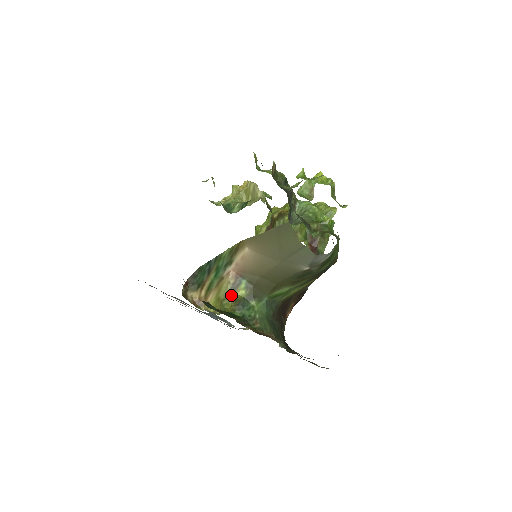
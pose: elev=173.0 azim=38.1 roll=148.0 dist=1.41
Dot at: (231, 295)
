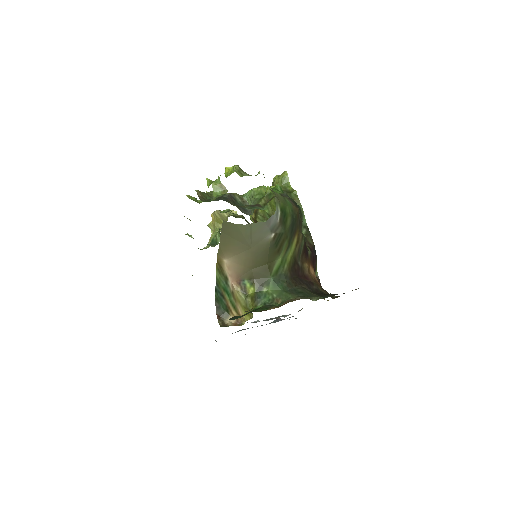
Dot at: (247, 298)
